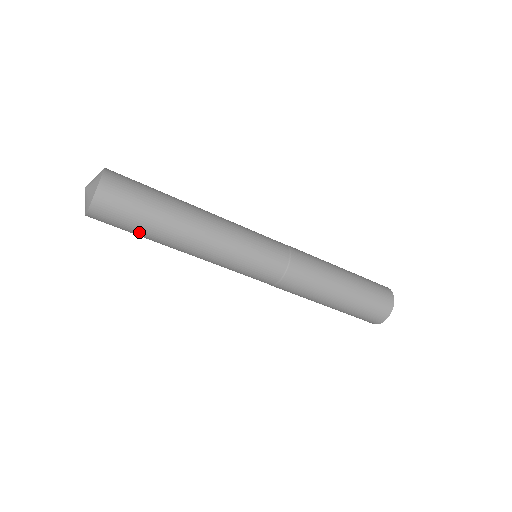
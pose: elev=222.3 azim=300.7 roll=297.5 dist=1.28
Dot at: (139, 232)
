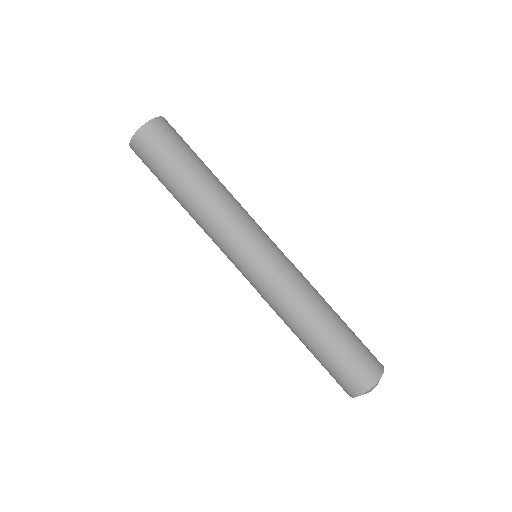
Dot at: (165, 172)
